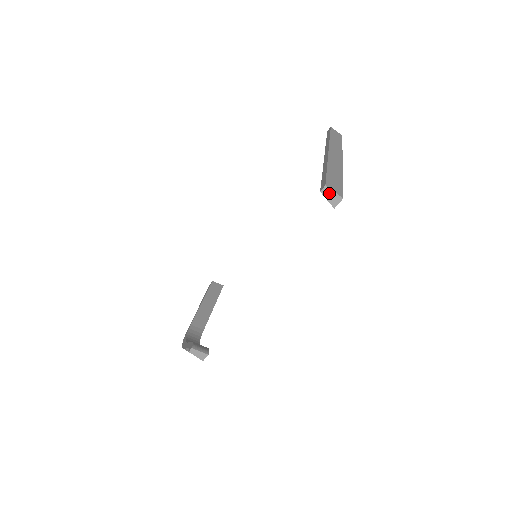
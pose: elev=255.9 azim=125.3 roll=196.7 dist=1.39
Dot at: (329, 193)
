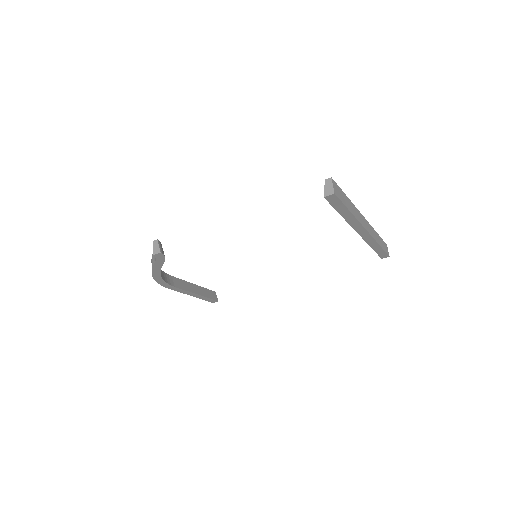
Dot at: (329, 184)
